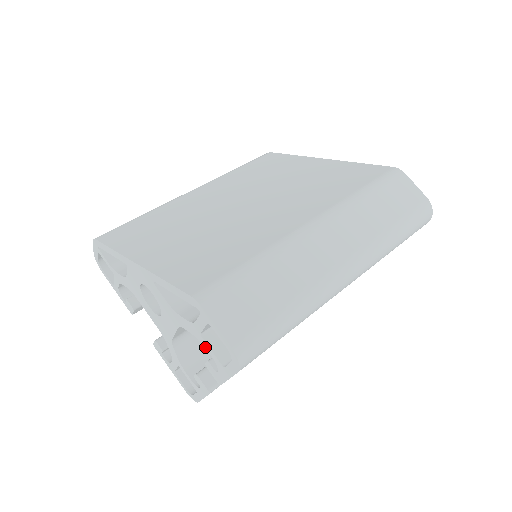
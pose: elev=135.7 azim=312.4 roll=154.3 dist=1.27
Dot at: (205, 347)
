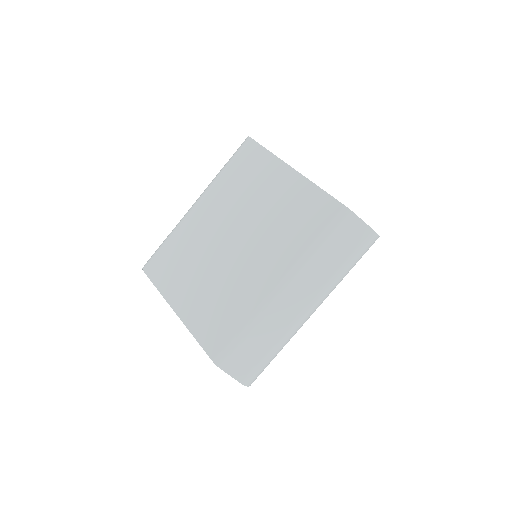
Dot at: occluded
